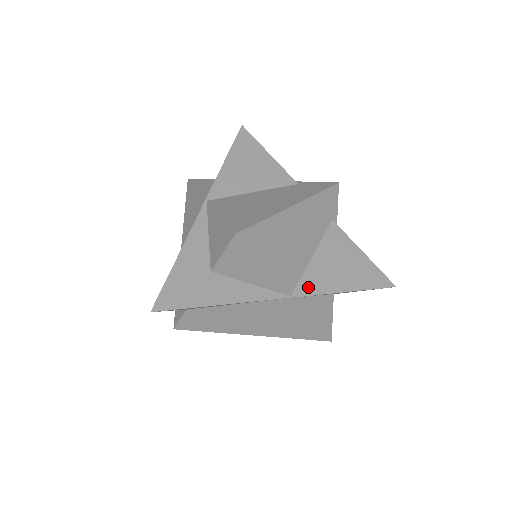
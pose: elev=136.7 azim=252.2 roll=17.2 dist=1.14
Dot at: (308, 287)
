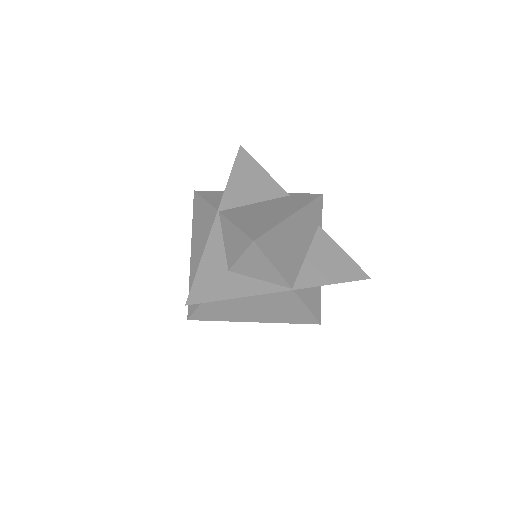
Dot at: (305, 281)
